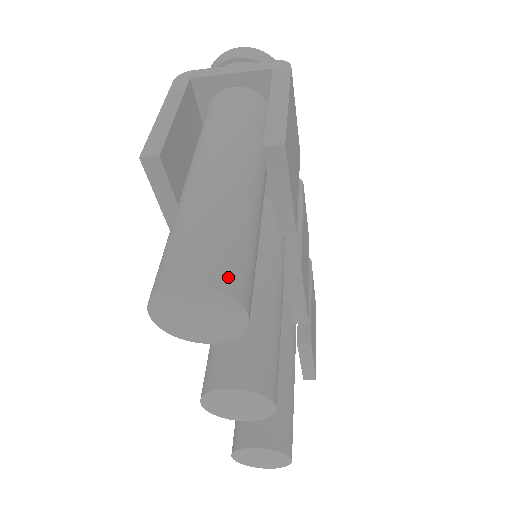
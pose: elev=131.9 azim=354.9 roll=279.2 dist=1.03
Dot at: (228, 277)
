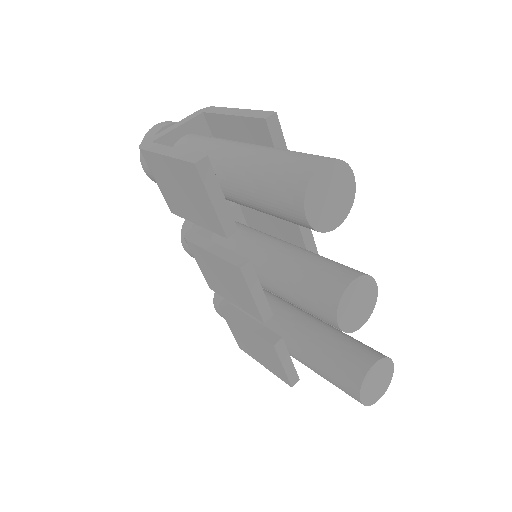
Dot at: occluded
